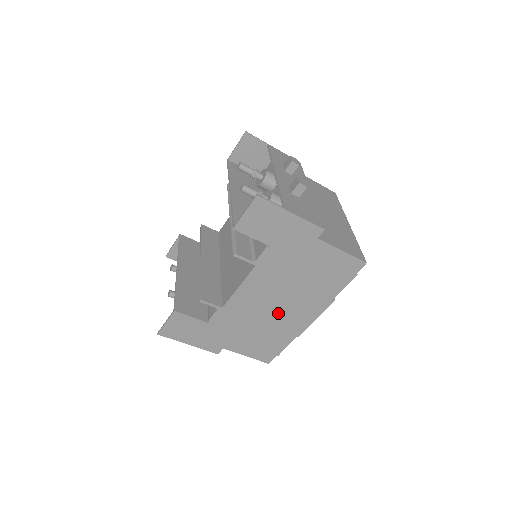
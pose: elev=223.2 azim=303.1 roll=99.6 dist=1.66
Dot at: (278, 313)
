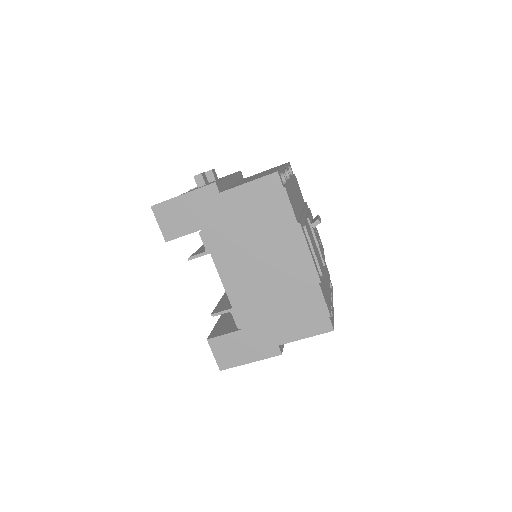
Dot at: (275, 276)
